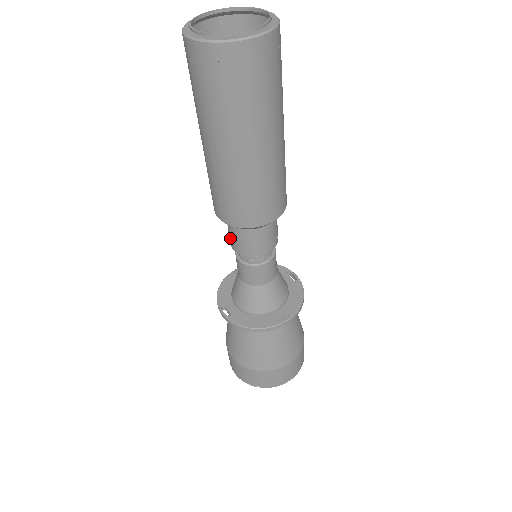
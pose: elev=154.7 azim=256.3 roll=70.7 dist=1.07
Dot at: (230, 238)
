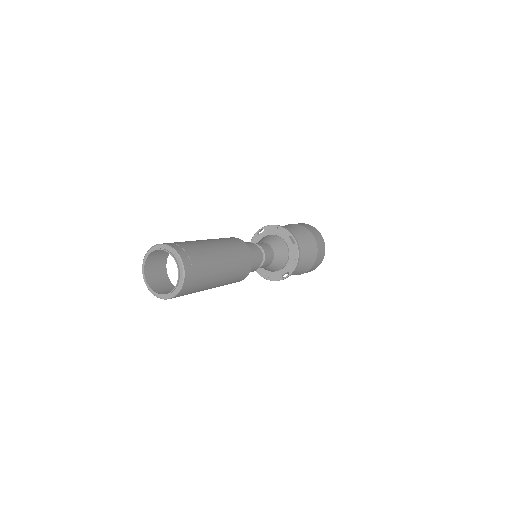
Dot at: occluded
